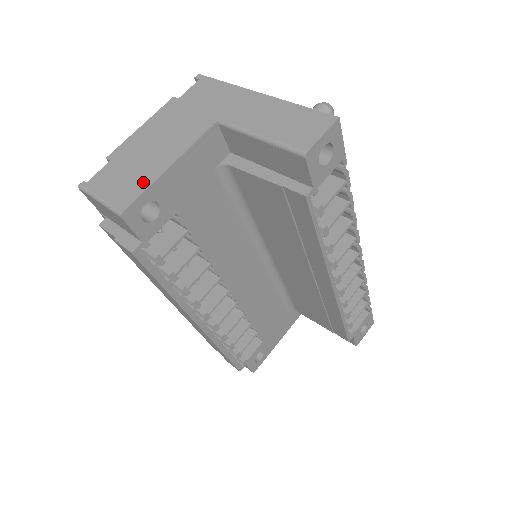
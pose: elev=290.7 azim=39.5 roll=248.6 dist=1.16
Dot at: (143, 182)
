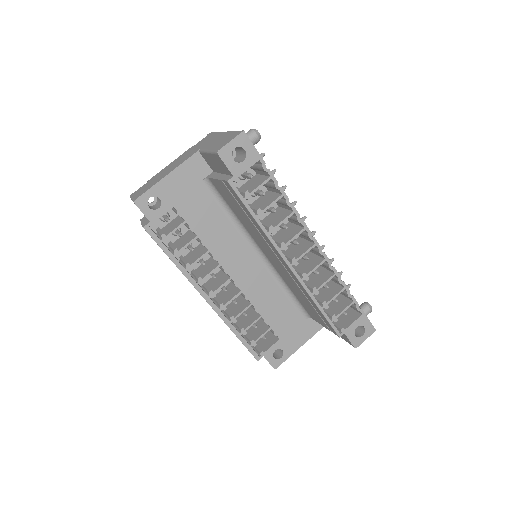
Dot at: (151, 186)
